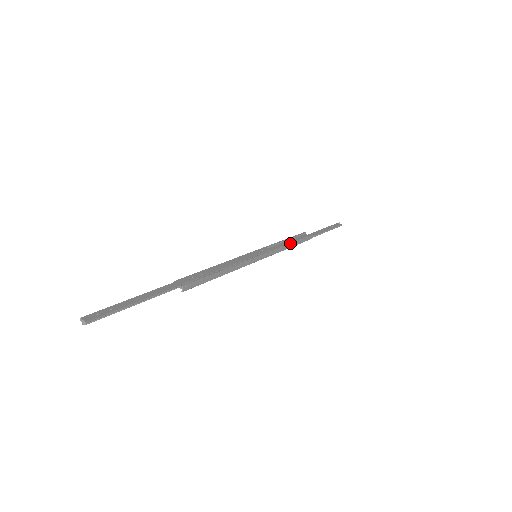
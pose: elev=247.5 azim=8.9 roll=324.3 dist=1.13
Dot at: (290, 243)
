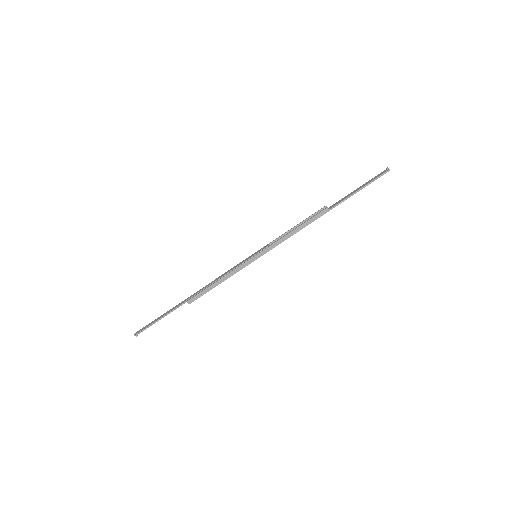
Dot at: (292, 230)
